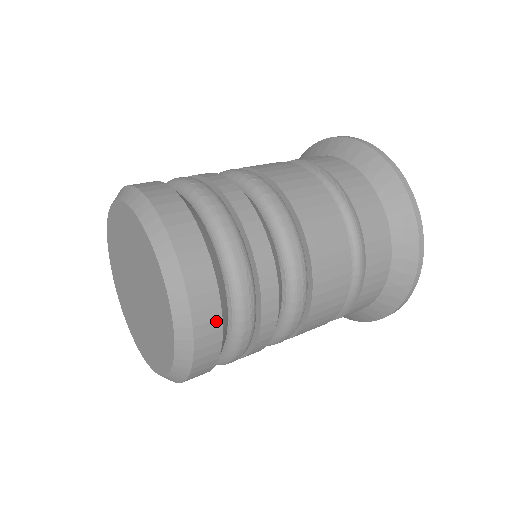
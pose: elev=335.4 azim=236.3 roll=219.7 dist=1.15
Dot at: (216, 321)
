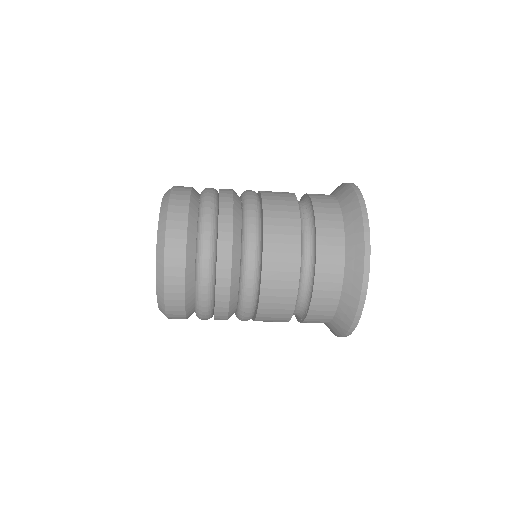
Dot at: (185, 201)
